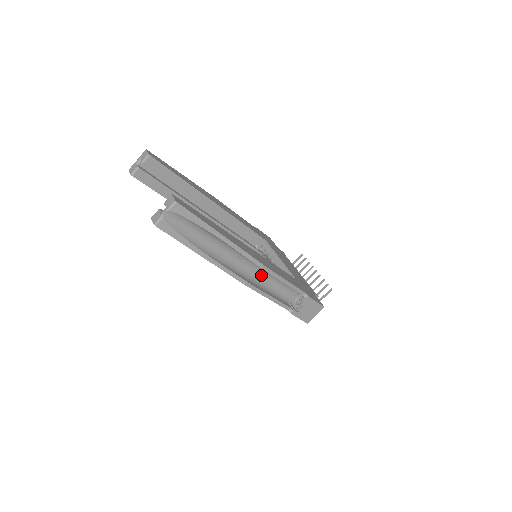
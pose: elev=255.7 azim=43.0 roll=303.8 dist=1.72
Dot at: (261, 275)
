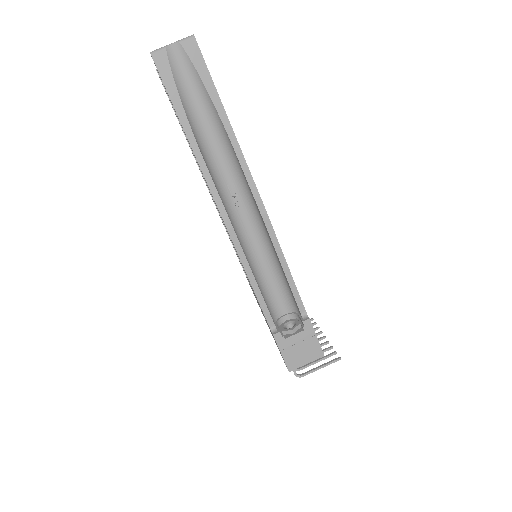
Dot at: (255, 246)
